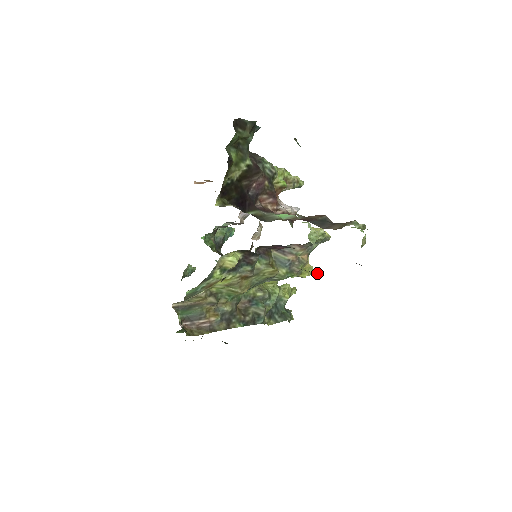
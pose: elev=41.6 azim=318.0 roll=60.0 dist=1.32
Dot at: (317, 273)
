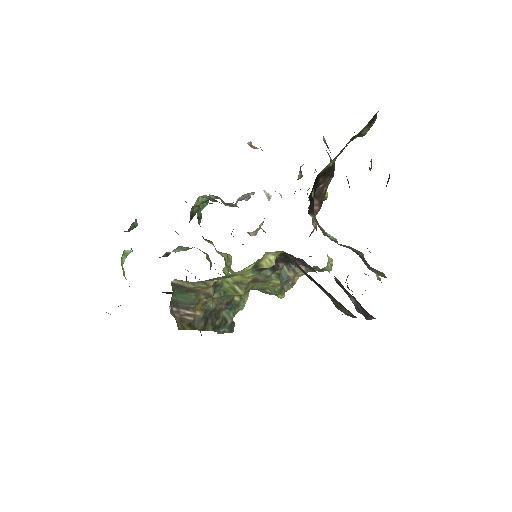
Dot at: (345, 313)
